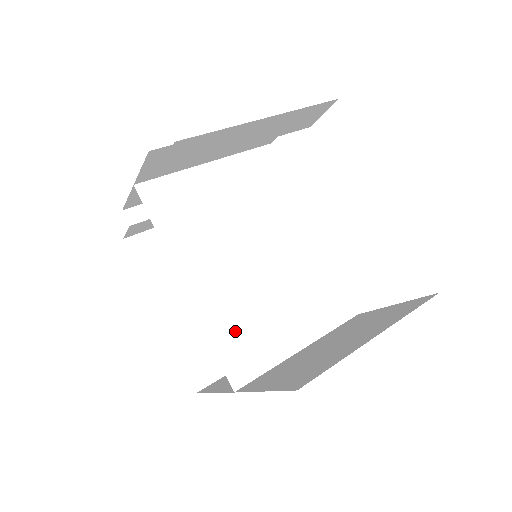
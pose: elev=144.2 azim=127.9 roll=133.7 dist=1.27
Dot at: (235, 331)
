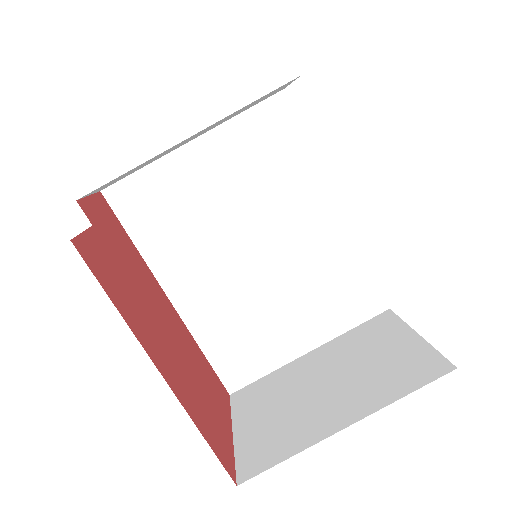
Dot at: (230, 339)
